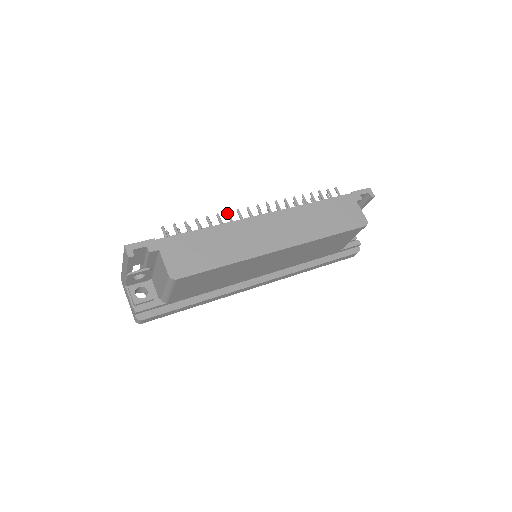
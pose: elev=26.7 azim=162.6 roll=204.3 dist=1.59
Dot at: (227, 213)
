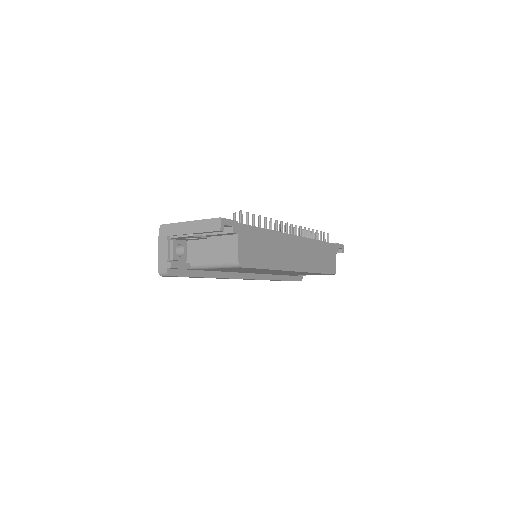
Dot at: (277, 221)
